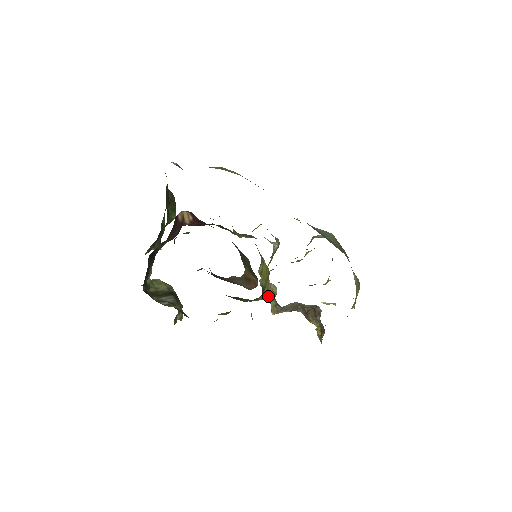
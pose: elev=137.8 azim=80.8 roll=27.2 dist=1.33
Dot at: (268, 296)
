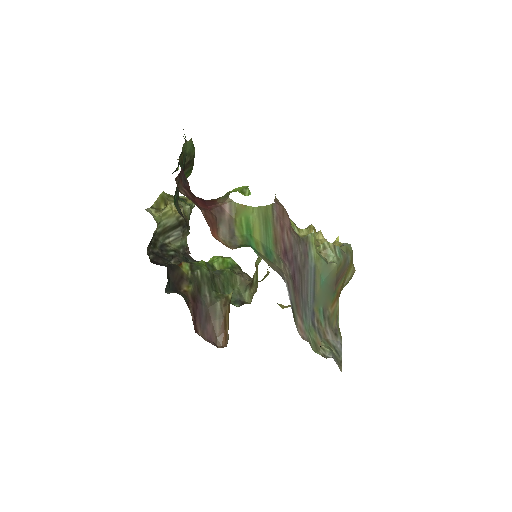
Dot at: (250, 302)
